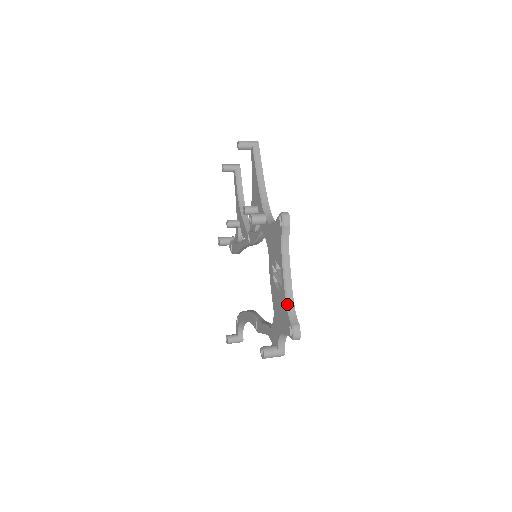
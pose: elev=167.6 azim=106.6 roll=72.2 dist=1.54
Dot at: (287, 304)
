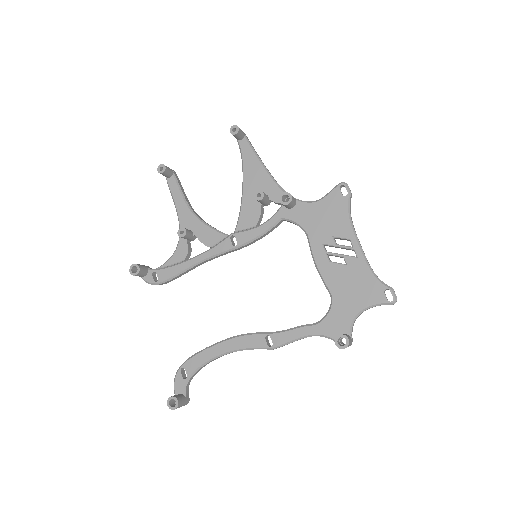
Dot at: (372, 271)
